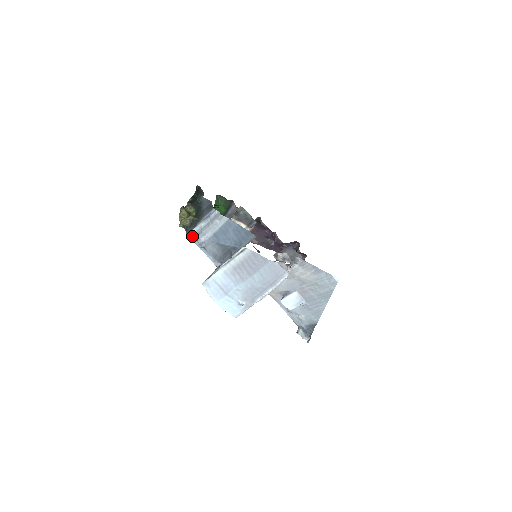
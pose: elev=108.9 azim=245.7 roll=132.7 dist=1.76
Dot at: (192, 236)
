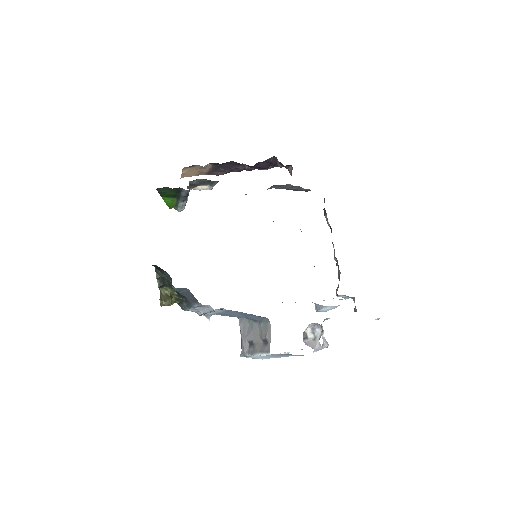
Dot at: occluded
